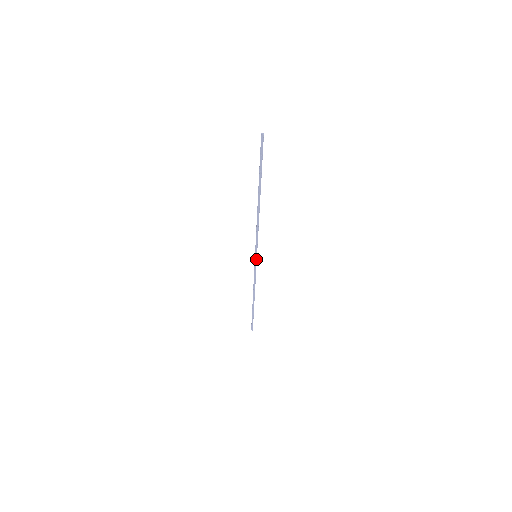
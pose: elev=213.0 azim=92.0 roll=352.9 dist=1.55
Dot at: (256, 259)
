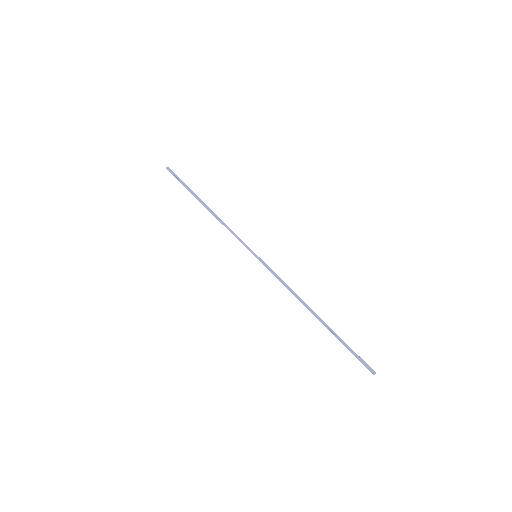
Dot at: (253, 254)
